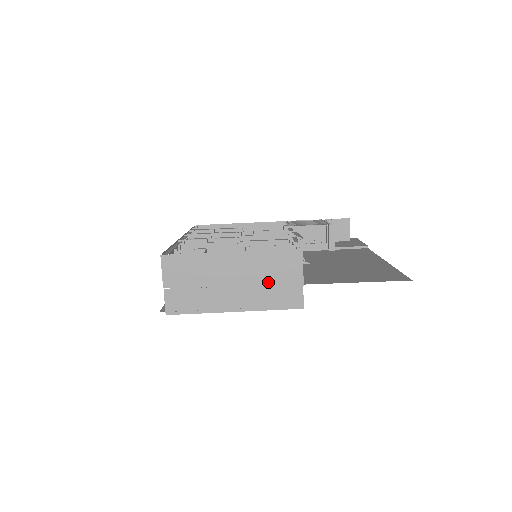
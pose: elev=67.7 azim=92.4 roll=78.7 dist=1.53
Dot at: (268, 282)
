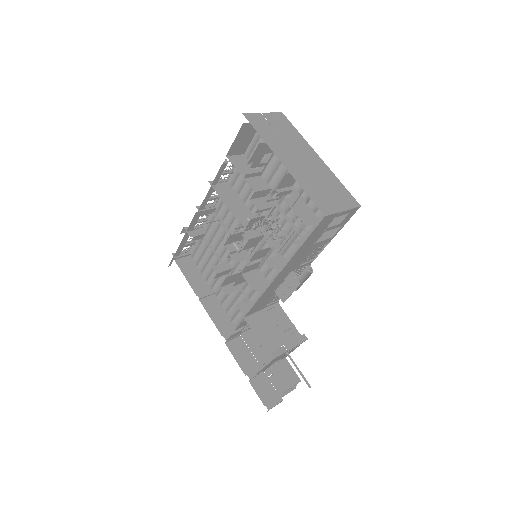
Dot at: (321, 185)
